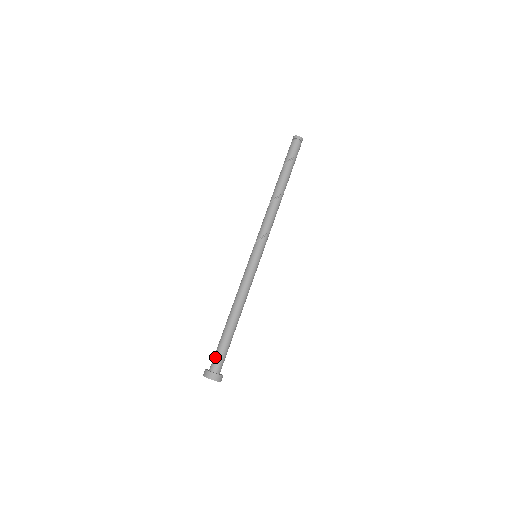
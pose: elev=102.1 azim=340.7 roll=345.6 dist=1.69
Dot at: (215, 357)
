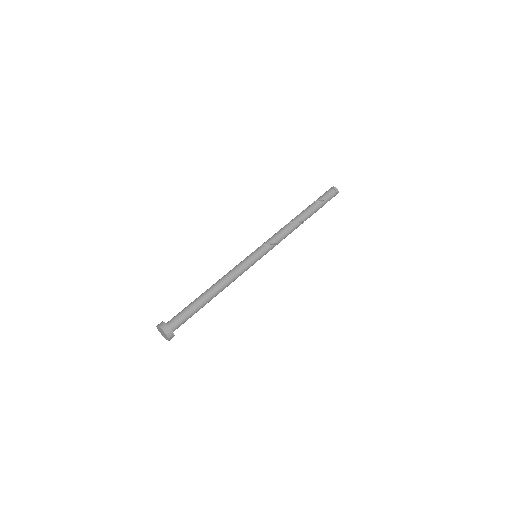
Dot at: (177, 316)
